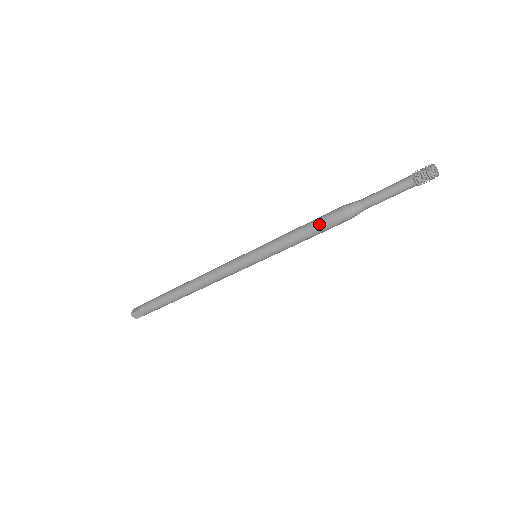
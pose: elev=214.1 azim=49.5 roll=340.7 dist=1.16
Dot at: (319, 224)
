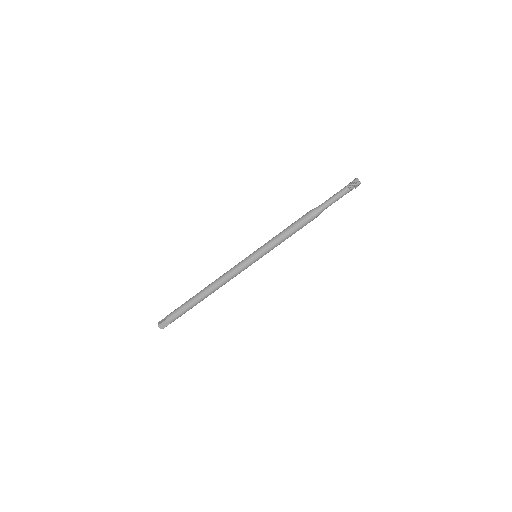
Dot at: (297, 224)
